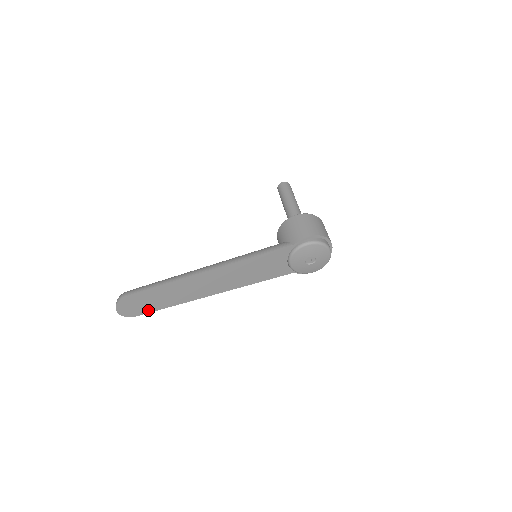
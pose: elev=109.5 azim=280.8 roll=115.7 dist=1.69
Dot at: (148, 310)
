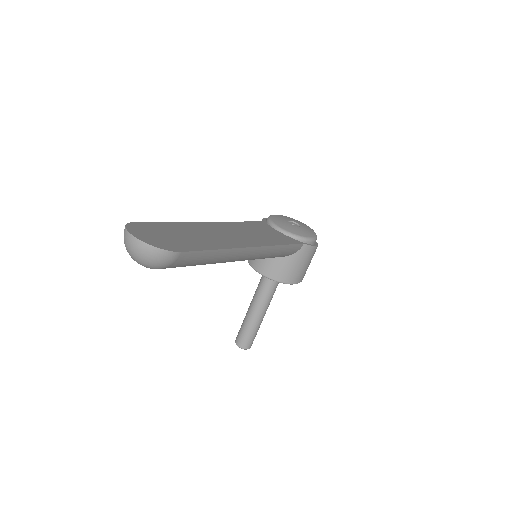
Dot at: (190, 248)
